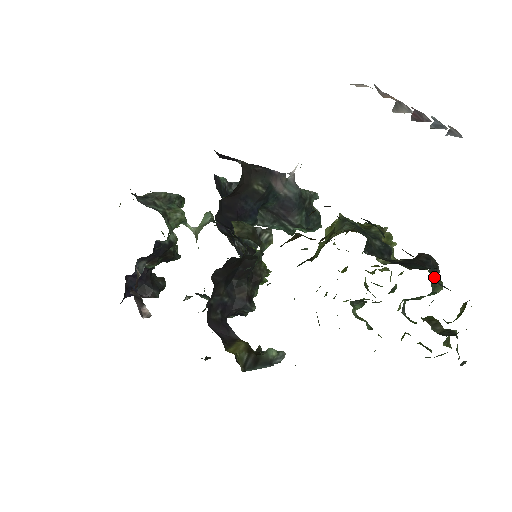
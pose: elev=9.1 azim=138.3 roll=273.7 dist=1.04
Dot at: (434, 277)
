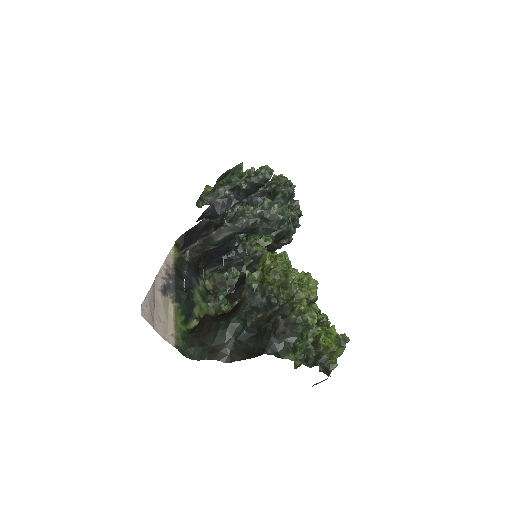
Dot at: (285, 338)
